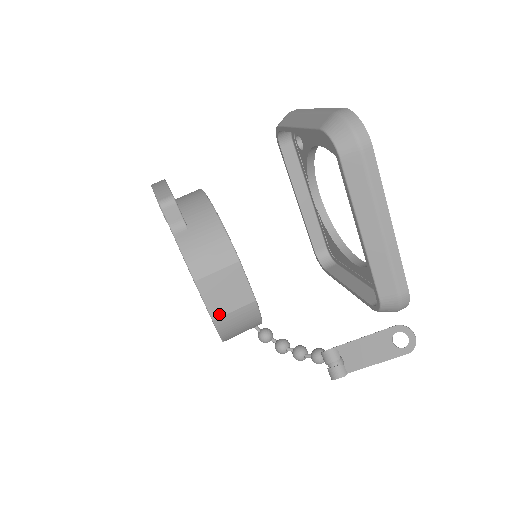
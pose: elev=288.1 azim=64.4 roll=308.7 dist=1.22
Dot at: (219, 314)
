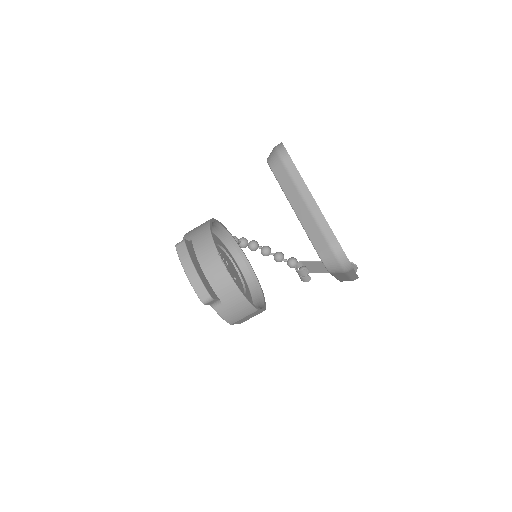
Dot at: occluded
